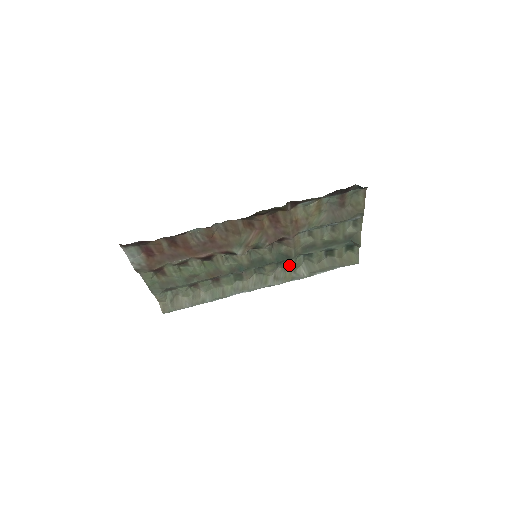
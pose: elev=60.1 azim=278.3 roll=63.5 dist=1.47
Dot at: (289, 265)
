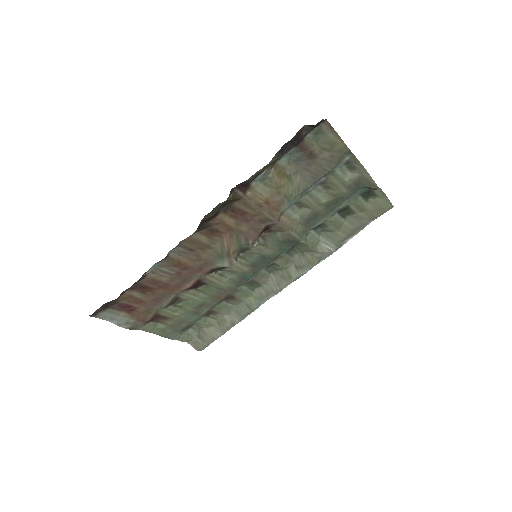
Dot at: (303, 248)
